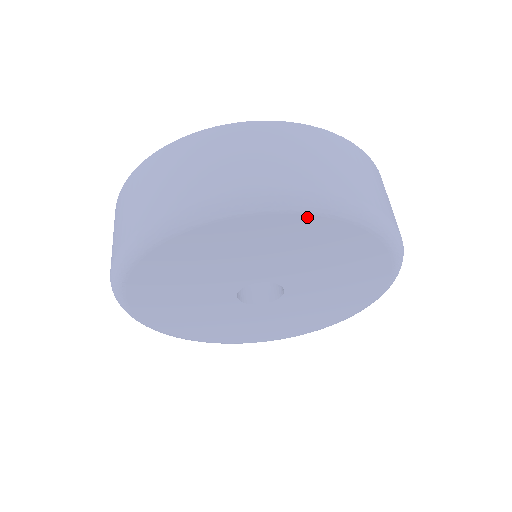
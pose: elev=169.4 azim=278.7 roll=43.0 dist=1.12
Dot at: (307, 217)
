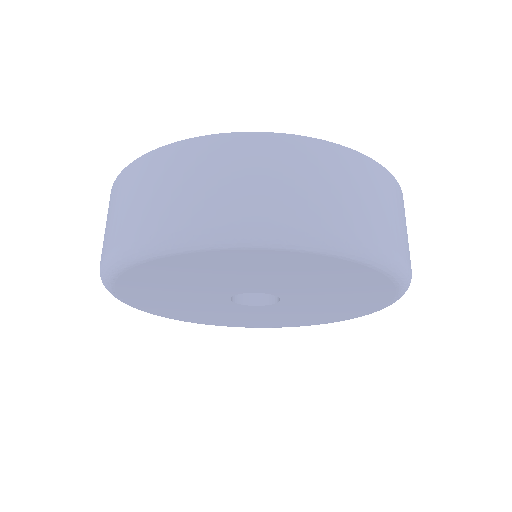
Dot at: (318, 256)
